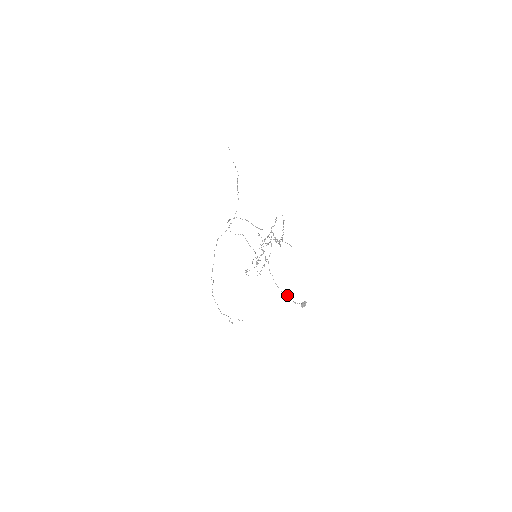
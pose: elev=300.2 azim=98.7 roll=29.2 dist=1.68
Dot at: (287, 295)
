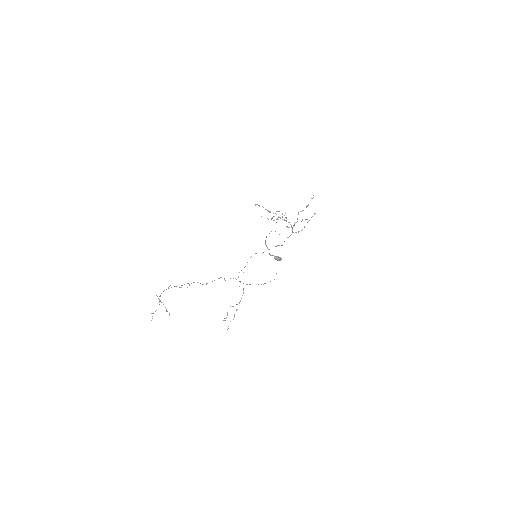
Dot at: (268, 249)
